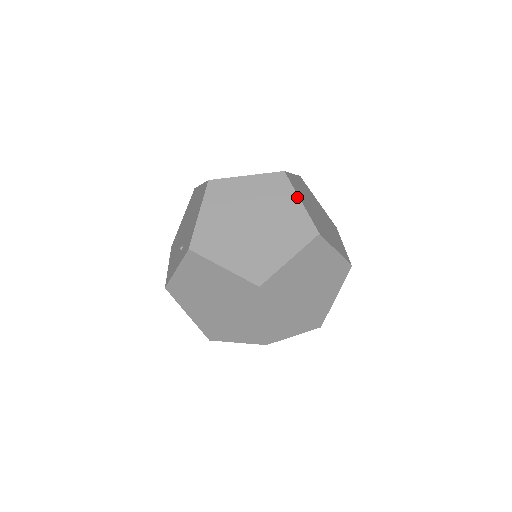
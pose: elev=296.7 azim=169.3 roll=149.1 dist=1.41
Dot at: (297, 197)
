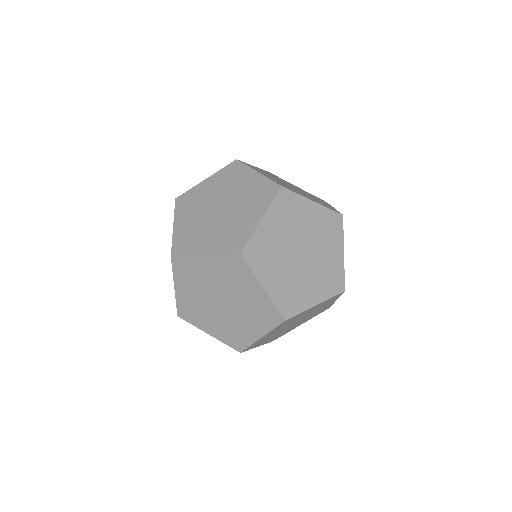
Dot at: (343, 247)
